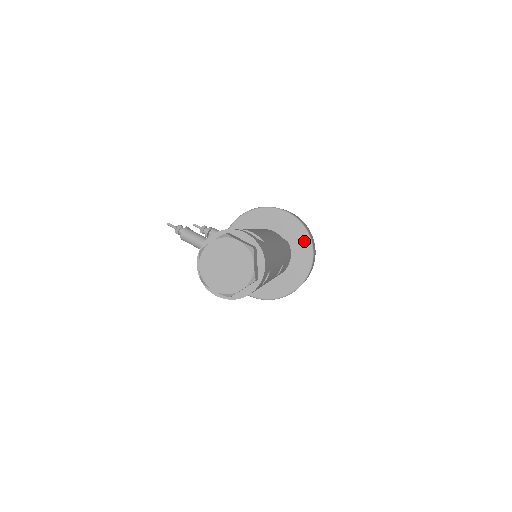
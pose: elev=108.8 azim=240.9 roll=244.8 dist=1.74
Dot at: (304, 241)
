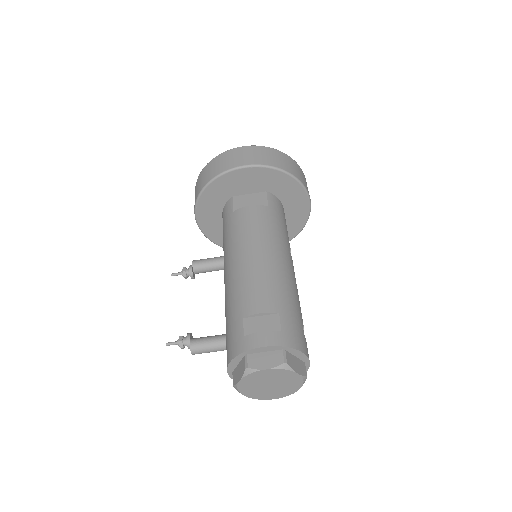
Dot at: (284, 181)
